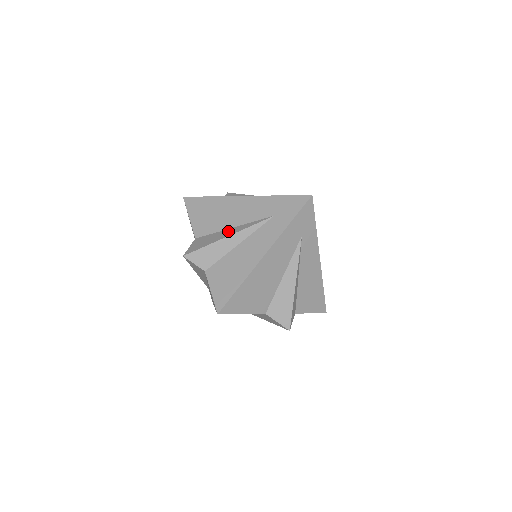
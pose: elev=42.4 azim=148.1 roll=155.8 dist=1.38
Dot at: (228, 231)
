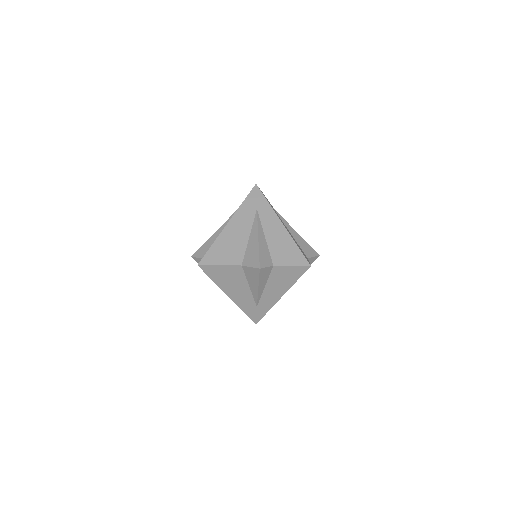
Dot at: occluded
